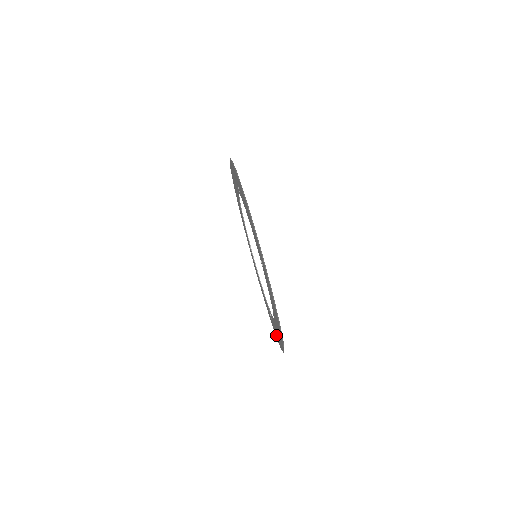
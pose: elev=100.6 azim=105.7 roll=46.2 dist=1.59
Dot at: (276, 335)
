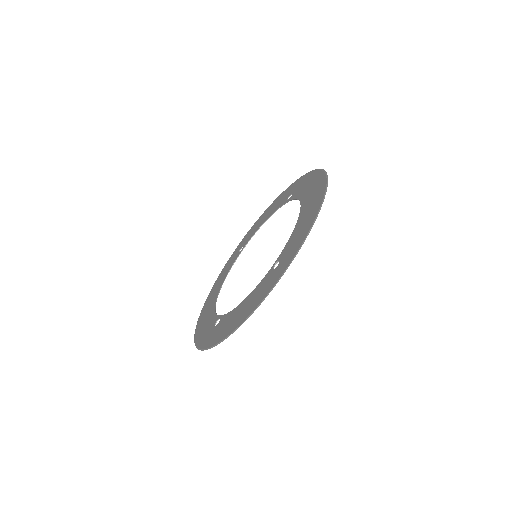
Dot at: (231, 259)
